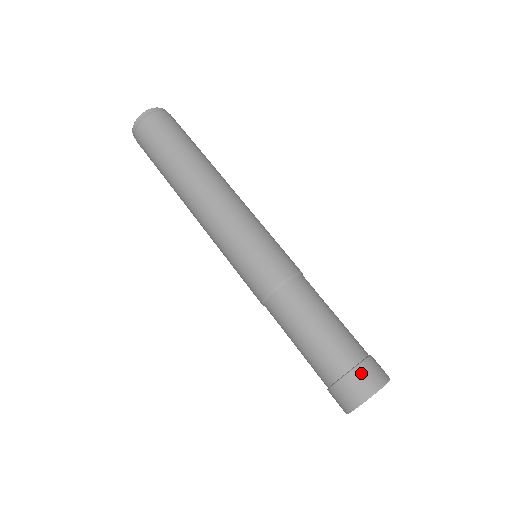
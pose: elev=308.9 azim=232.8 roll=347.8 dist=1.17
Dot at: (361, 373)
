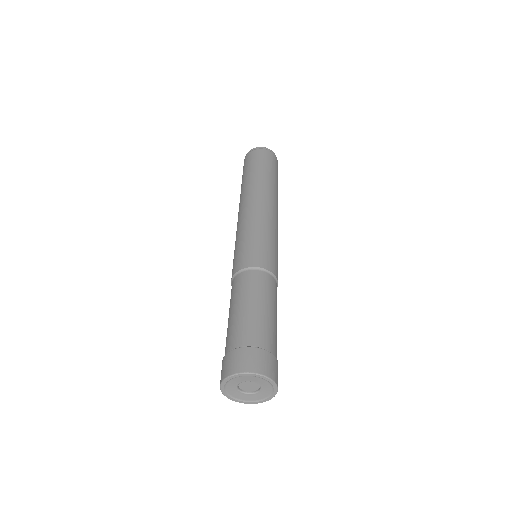
Dot at: (246, 353)
